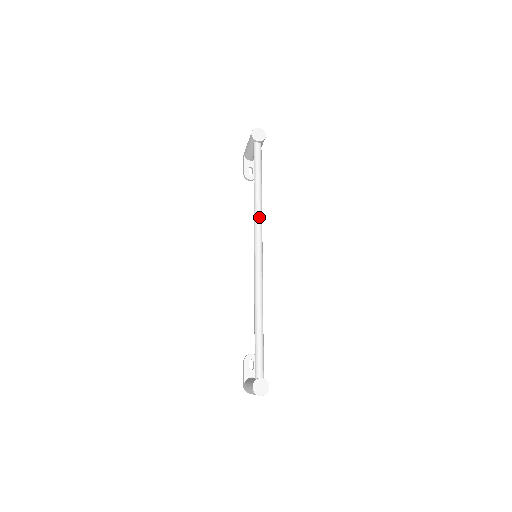
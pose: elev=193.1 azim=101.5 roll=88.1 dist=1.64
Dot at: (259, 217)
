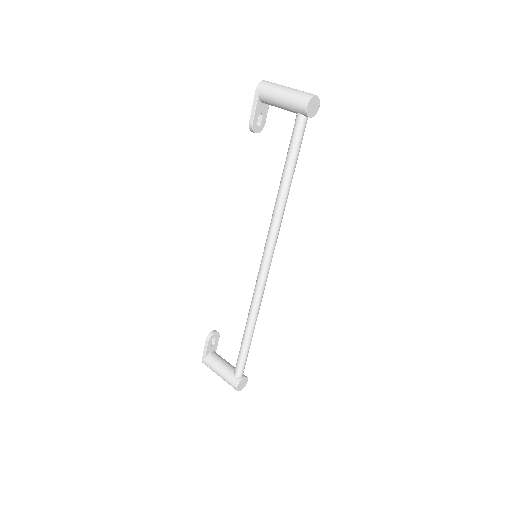
Dot at: (280, 224)
